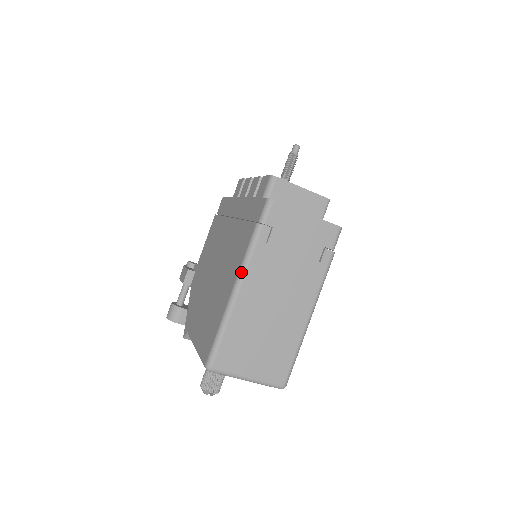
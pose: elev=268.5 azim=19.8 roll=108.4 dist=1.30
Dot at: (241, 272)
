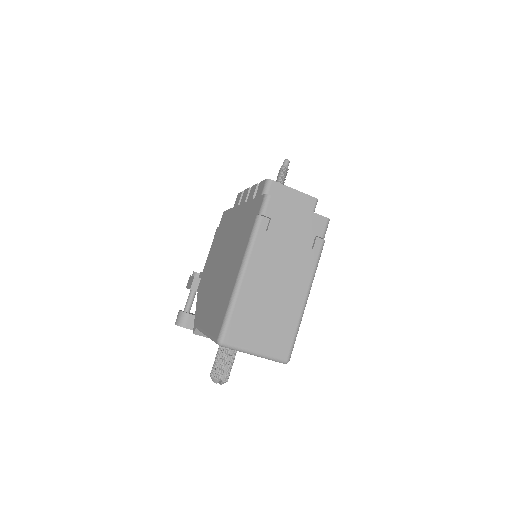
Dot at: (246, 257)
